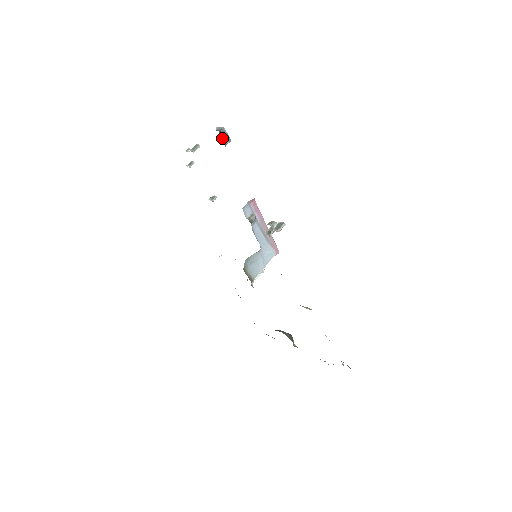
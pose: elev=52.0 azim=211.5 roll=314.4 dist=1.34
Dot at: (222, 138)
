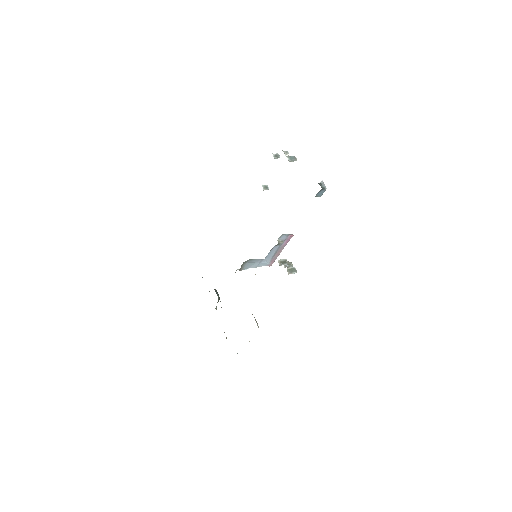
Dot at: (319, 192)
